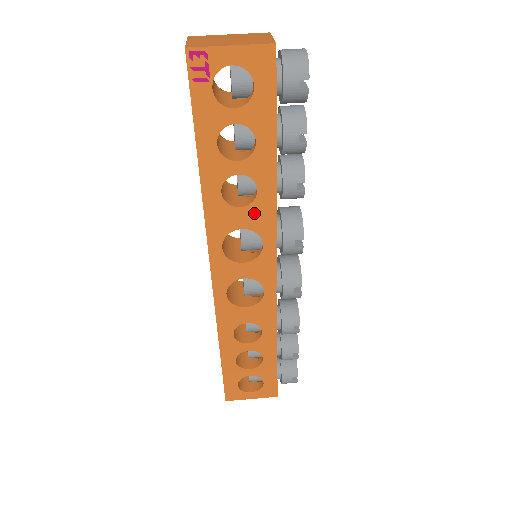
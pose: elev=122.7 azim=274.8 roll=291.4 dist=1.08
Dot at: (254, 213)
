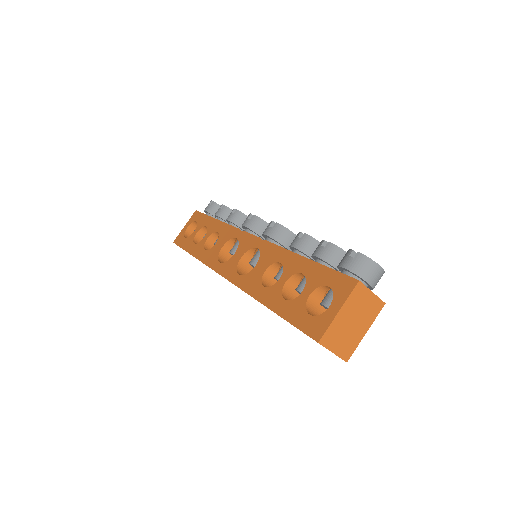
Dot at: occluded
